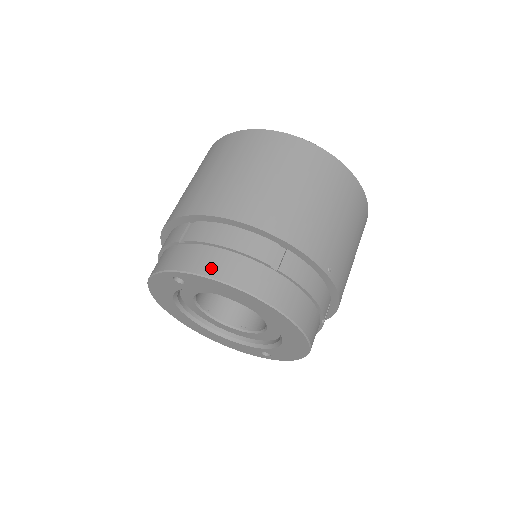
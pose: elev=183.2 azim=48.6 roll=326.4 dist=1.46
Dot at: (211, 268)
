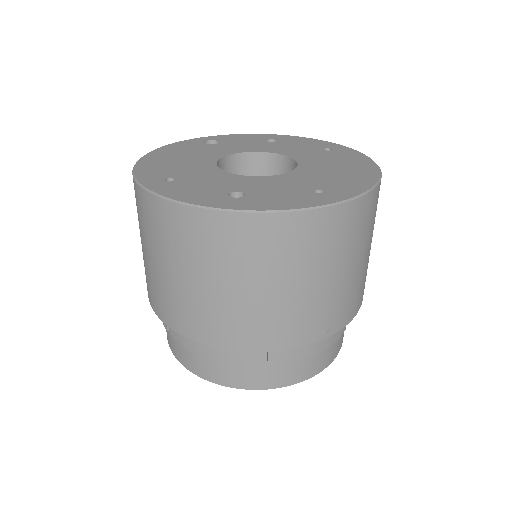
Dot at: (206, 373)
